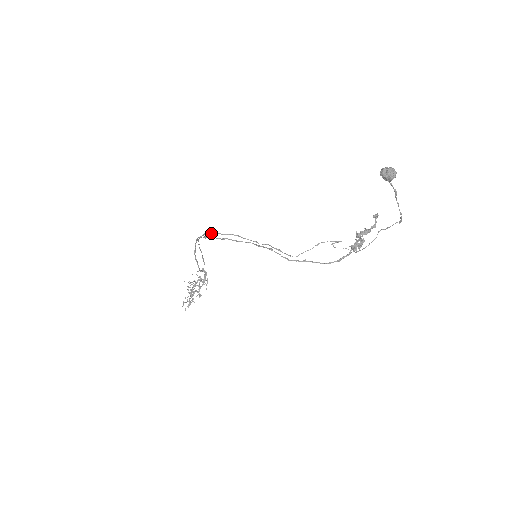
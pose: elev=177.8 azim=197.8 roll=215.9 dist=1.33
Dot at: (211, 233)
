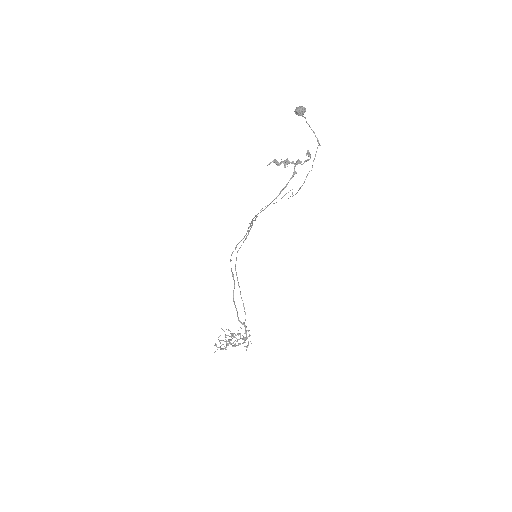
Dot at: occluded
